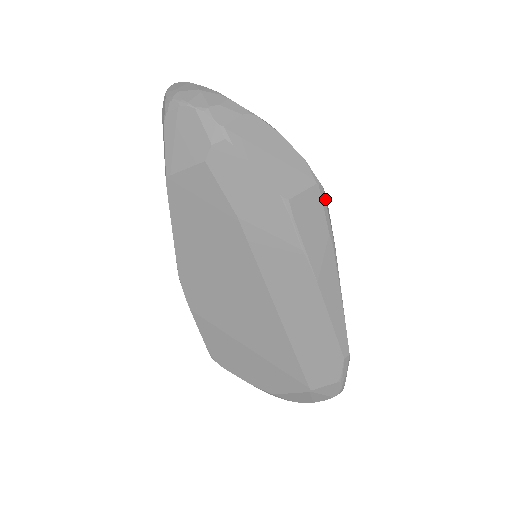
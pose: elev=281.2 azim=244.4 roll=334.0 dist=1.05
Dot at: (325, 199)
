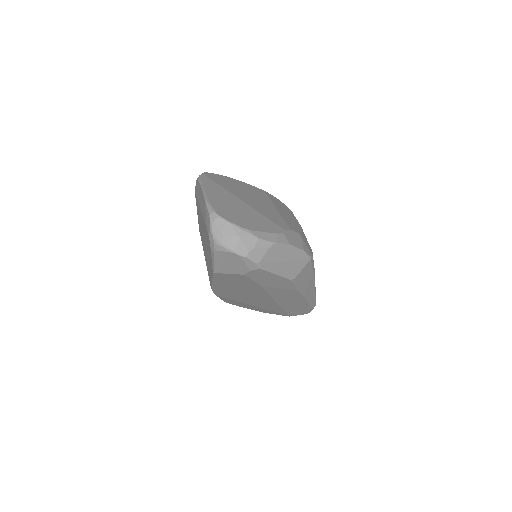
Dot at: (313, 261)
